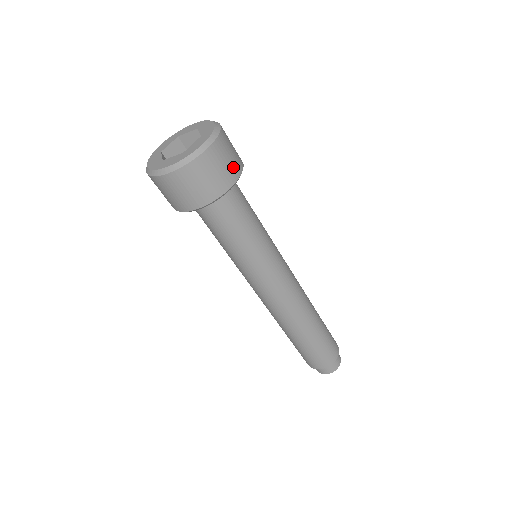
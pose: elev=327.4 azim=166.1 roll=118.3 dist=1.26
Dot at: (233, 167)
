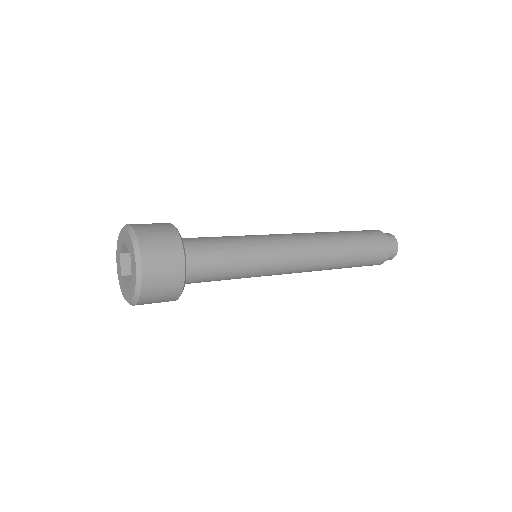
Dot at: (172, 250)
